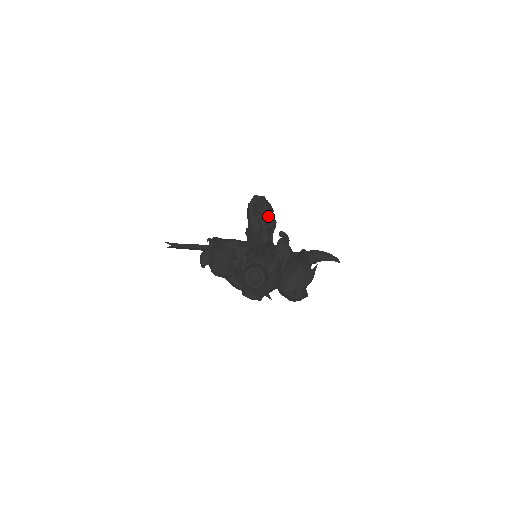
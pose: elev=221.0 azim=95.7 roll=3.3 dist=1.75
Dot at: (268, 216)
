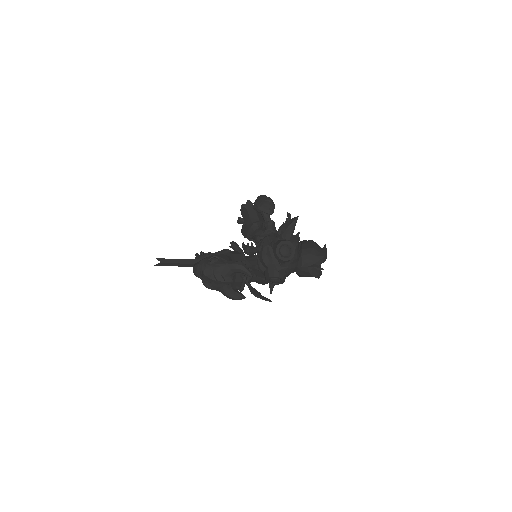
Dot at: (274, 207)
